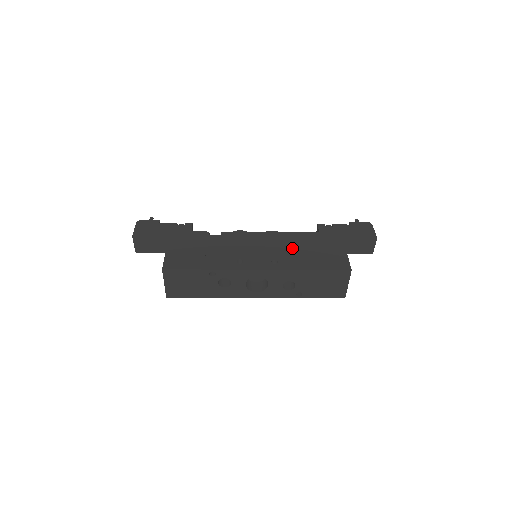
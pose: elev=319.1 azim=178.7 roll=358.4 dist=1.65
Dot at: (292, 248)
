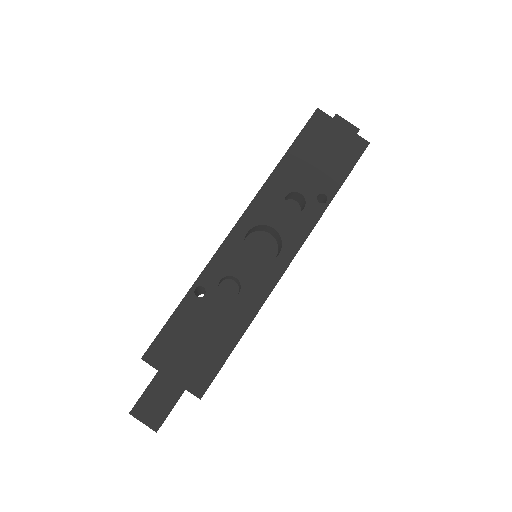
Dot at: occluded
